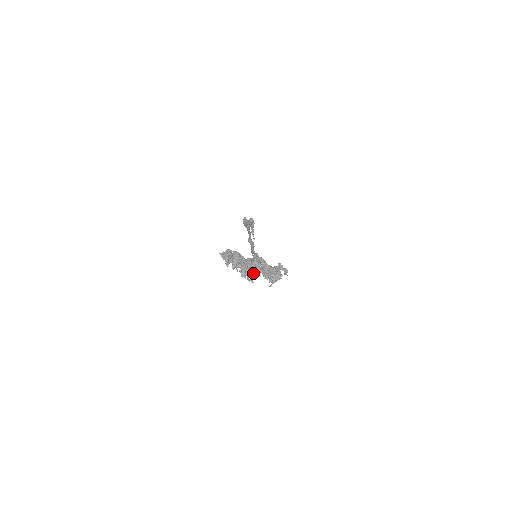
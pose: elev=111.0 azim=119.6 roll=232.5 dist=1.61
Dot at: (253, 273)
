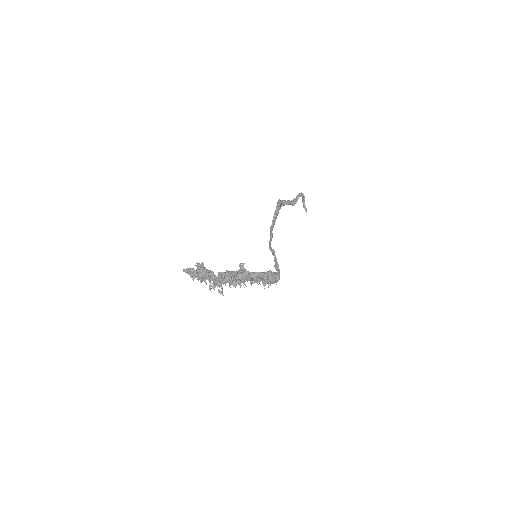
Dot at: (229, 283)
